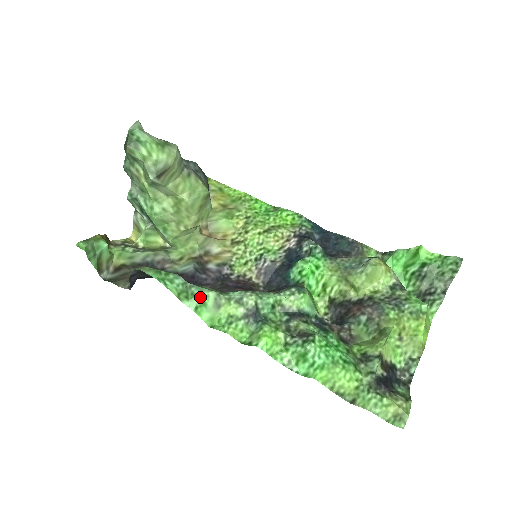
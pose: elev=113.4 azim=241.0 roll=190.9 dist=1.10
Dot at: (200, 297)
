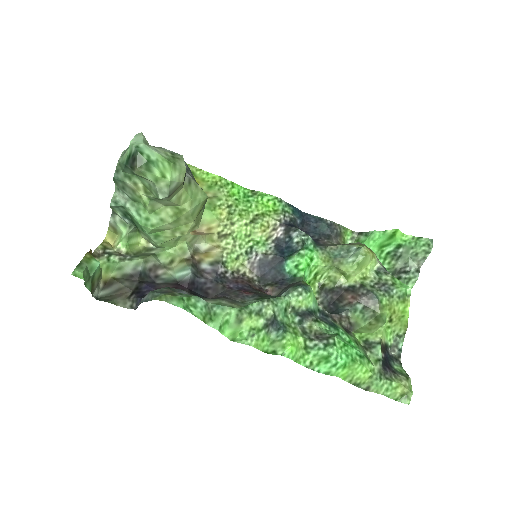
Dot at: (223, 316)
